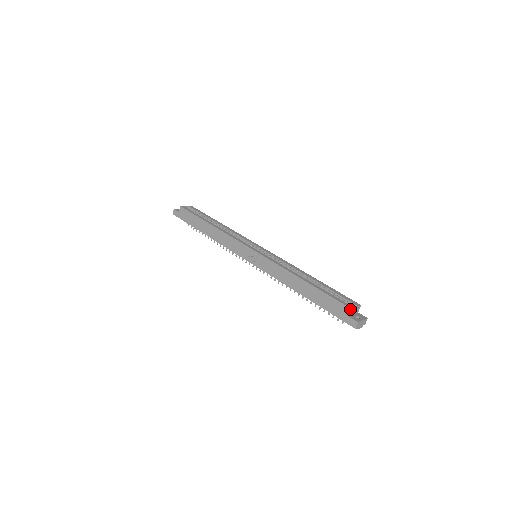
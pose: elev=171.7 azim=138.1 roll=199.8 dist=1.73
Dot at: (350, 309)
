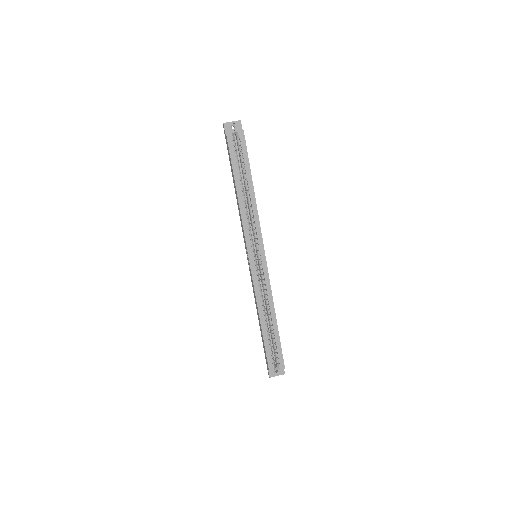
Dot at: (269, 371)
